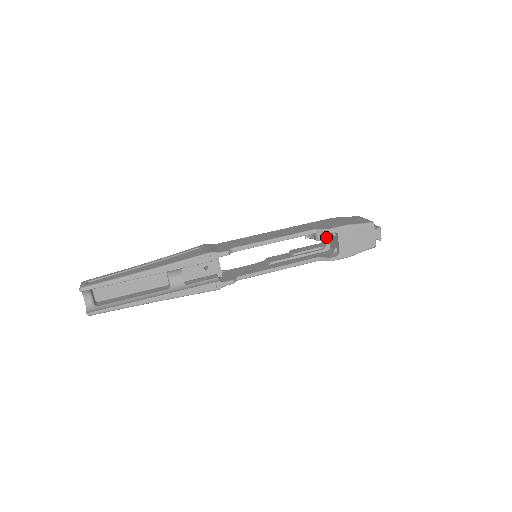
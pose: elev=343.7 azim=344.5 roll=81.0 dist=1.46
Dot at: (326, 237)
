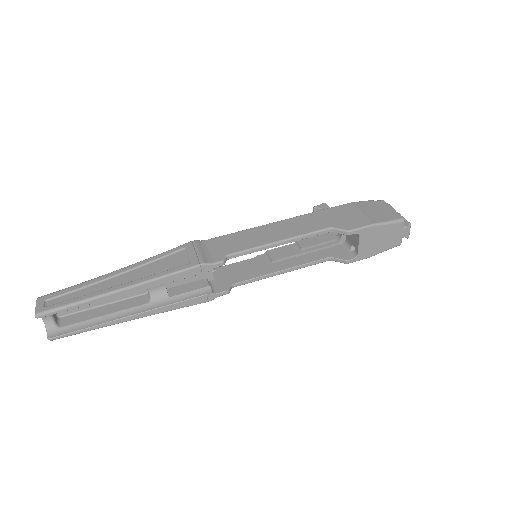
Dot at: occluded
